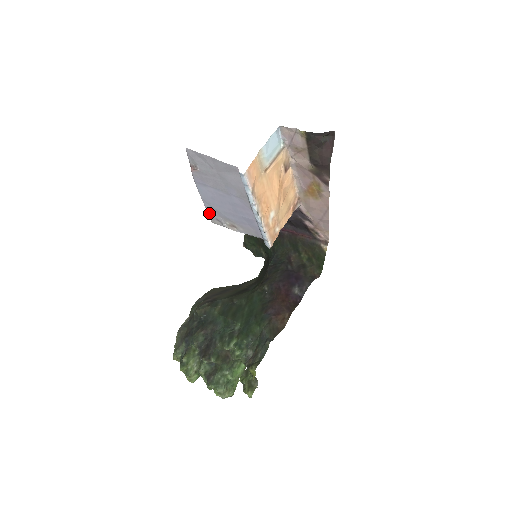
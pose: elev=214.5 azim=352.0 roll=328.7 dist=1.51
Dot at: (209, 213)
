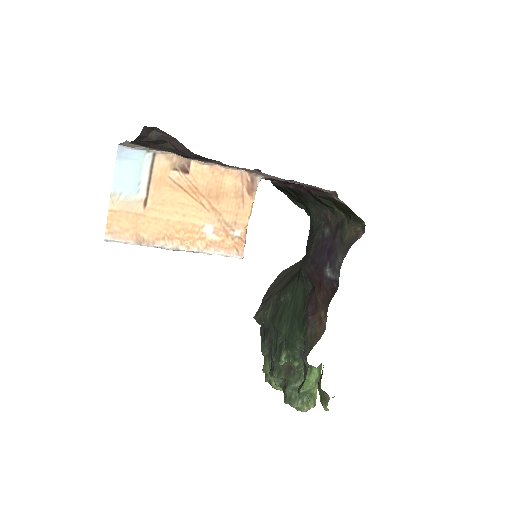
Dot at: occluded
